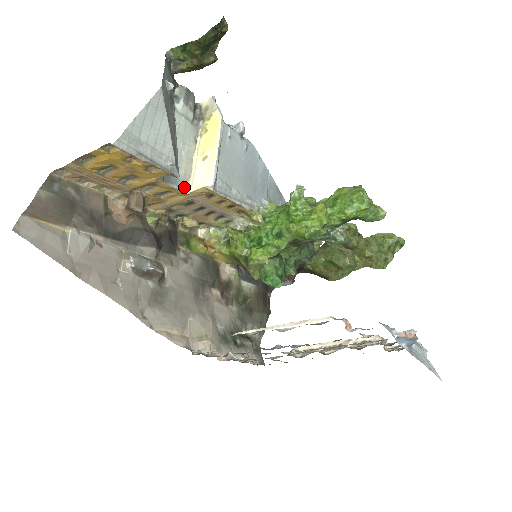
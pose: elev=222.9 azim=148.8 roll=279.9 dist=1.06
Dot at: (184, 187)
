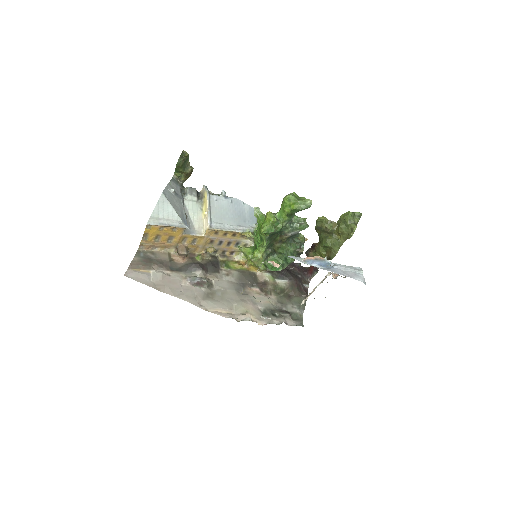
Dot at: (200, 233)
